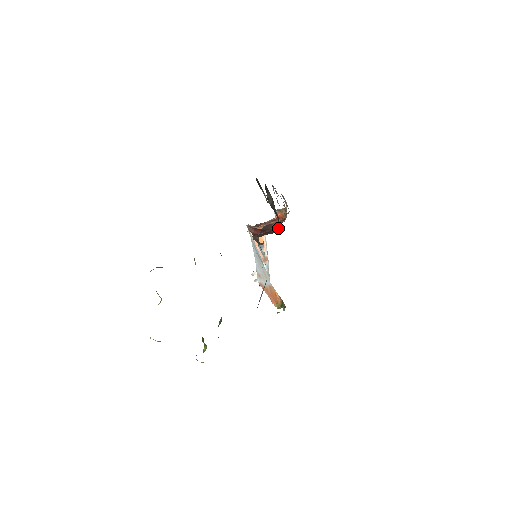
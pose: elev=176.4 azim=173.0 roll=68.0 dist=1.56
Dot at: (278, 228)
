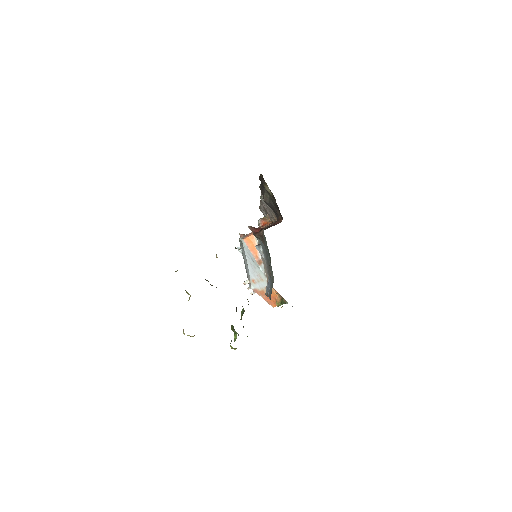
Dot at: (281, 220)
